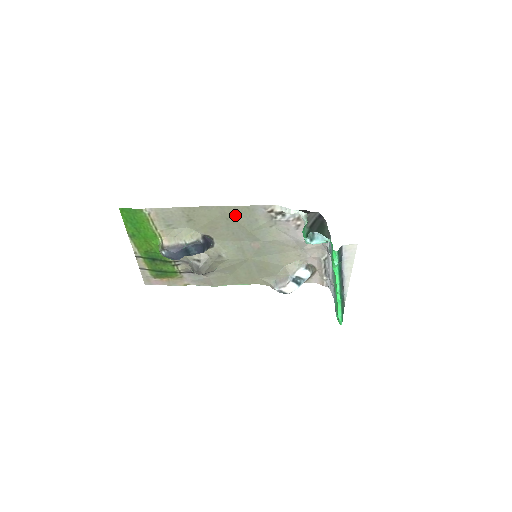
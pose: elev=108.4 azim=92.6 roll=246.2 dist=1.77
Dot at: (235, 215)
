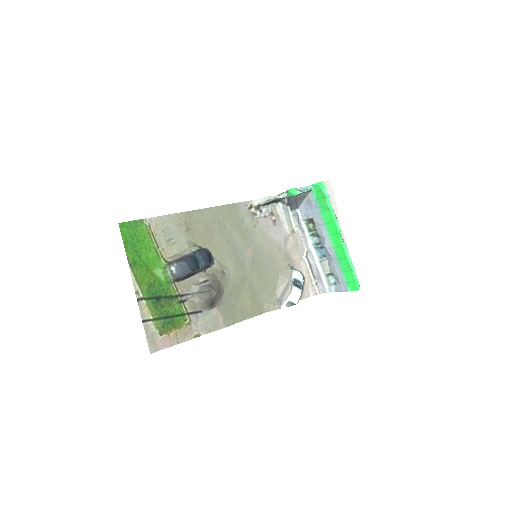
Dot at: (224, 216)
